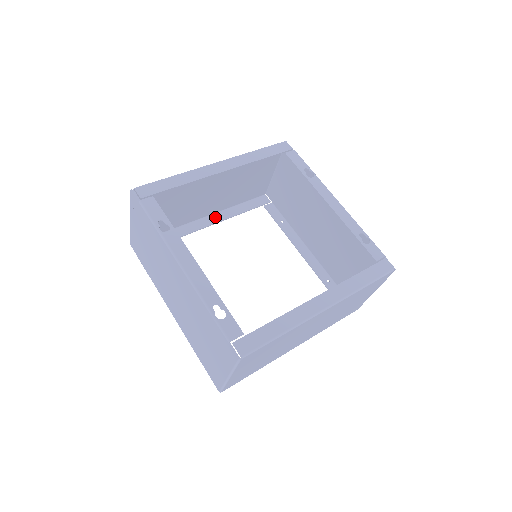
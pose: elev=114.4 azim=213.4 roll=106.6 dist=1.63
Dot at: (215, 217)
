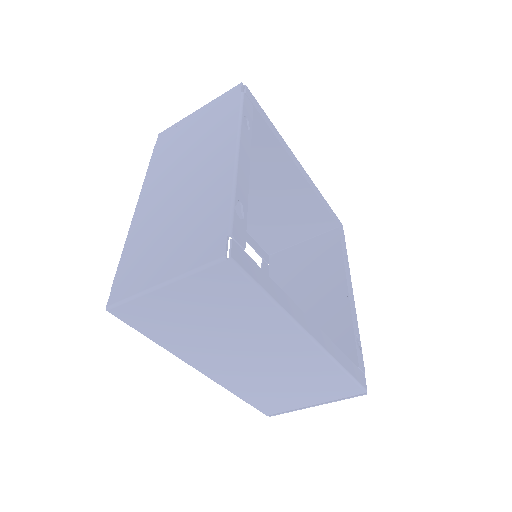
Dot at: occluded
